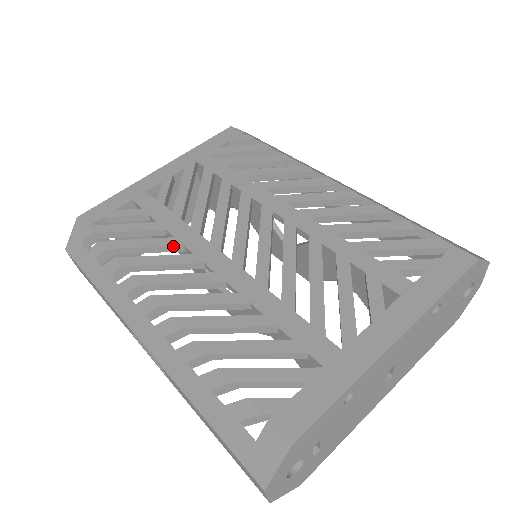
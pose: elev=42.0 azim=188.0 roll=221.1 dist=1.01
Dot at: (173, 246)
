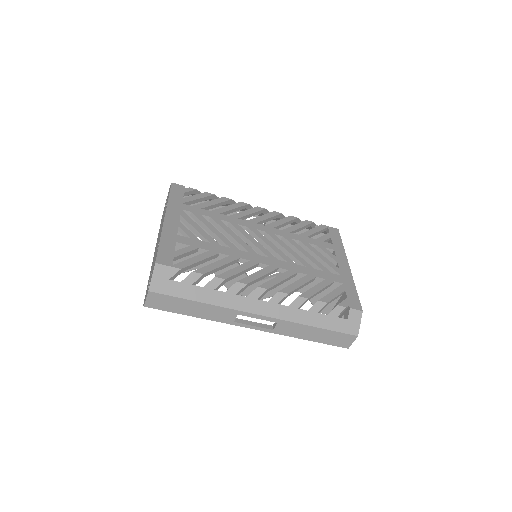
Dot at: (235, 260)
